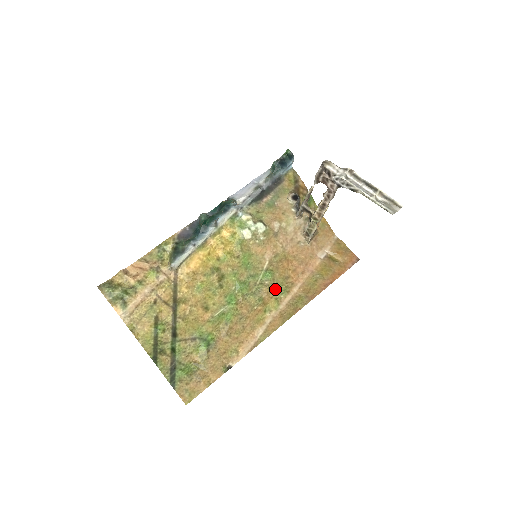
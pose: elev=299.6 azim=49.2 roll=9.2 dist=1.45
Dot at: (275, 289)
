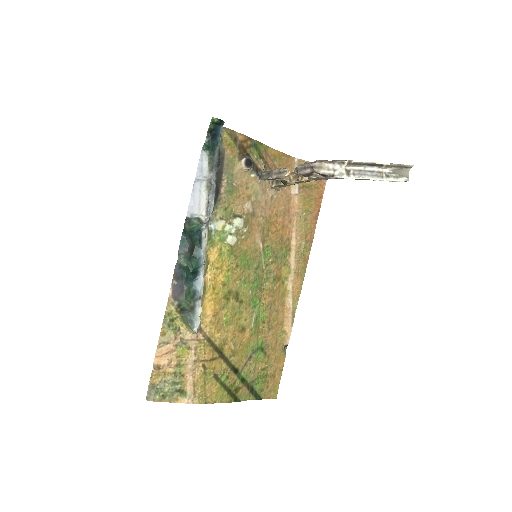
Dot at: (279, 258)
